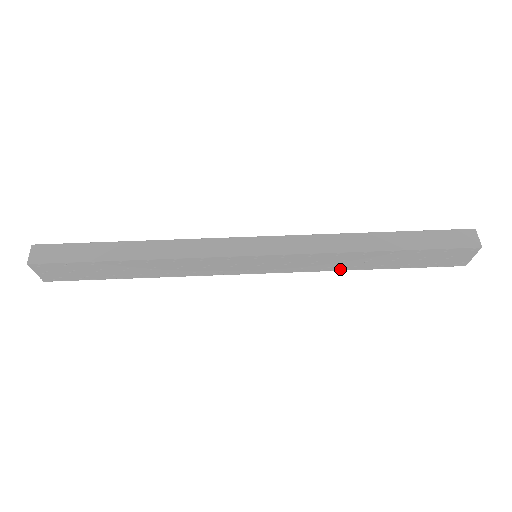
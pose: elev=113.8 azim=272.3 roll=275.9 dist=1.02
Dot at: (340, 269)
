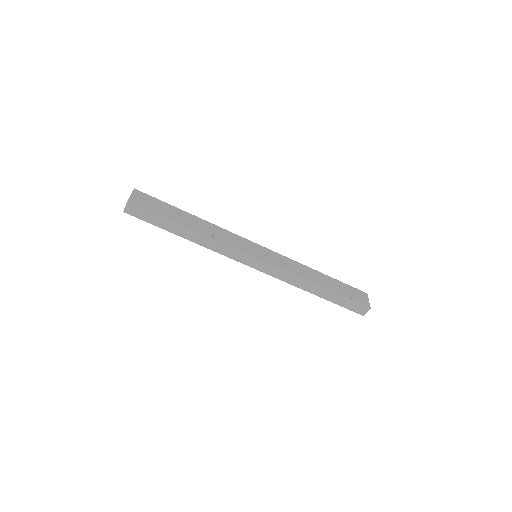
Dot at: occluded
